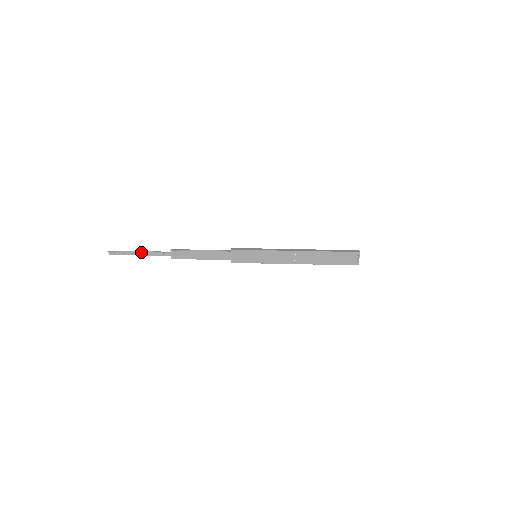
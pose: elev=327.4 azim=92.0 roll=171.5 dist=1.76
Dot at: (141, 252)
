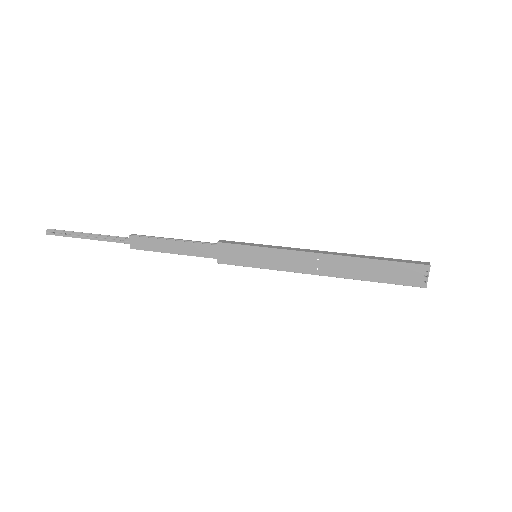
Dot at: (89, 234)
